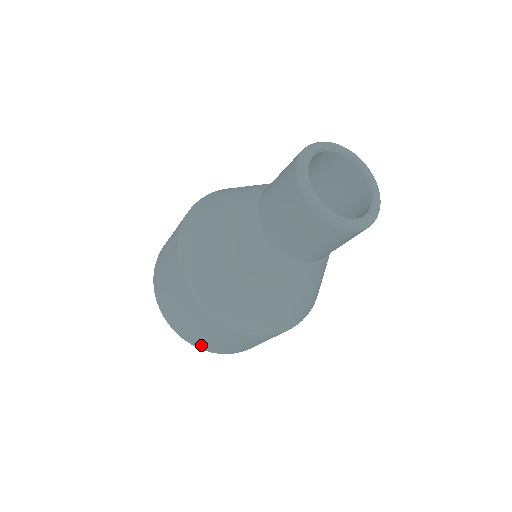
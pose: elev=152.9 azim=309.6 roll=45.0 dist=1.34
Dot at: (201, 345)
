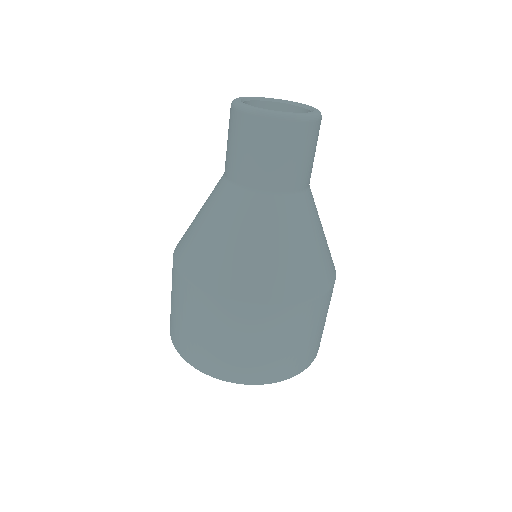
Dot at: (204, 362)
